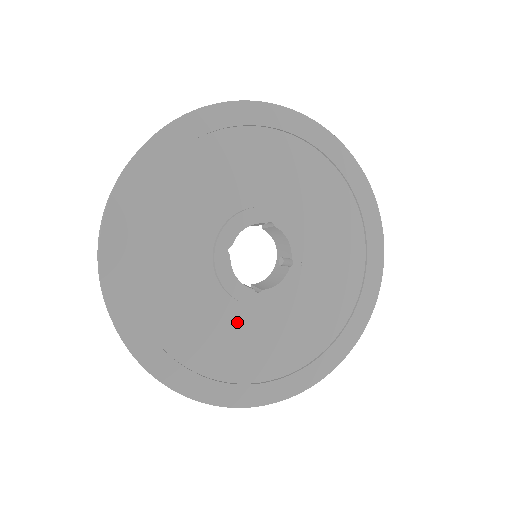
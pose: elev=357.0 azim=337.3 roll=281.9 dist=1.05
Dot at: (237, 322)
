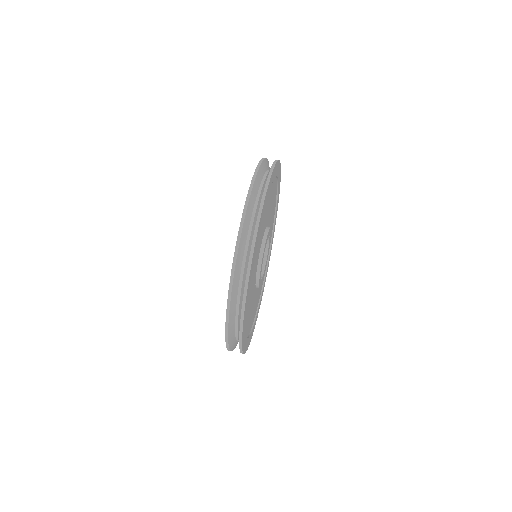
Dot at: occluded
